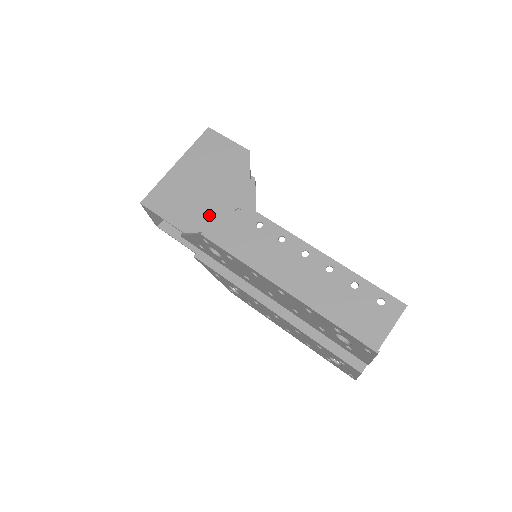
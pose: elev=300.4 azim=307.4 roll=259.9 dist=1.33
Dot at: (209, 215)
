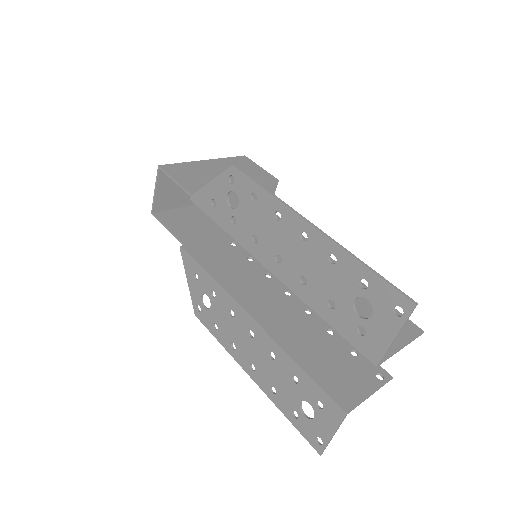
Dot at: occluded
